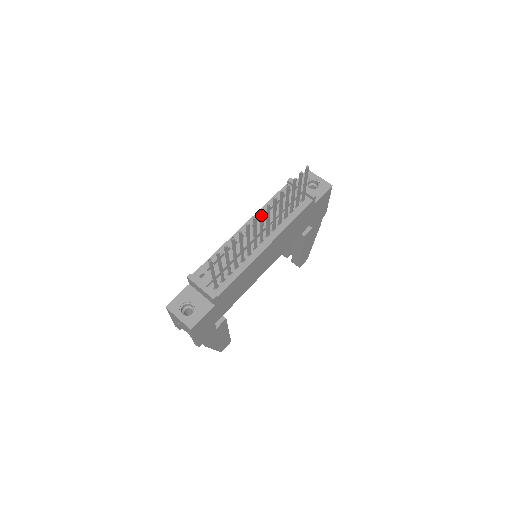
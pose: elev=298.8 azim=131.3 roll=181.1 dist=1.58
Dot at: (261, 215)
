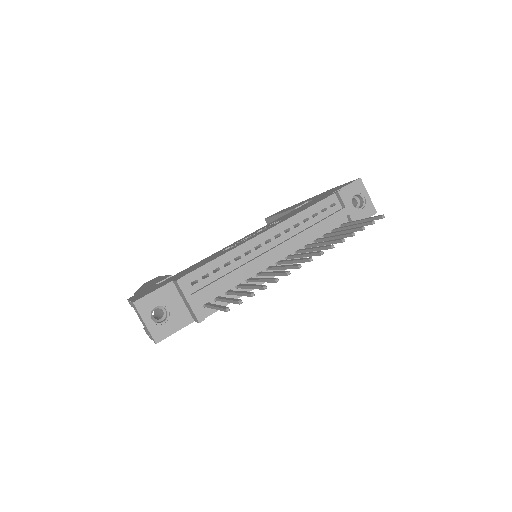
Dot at: (306, 261)
